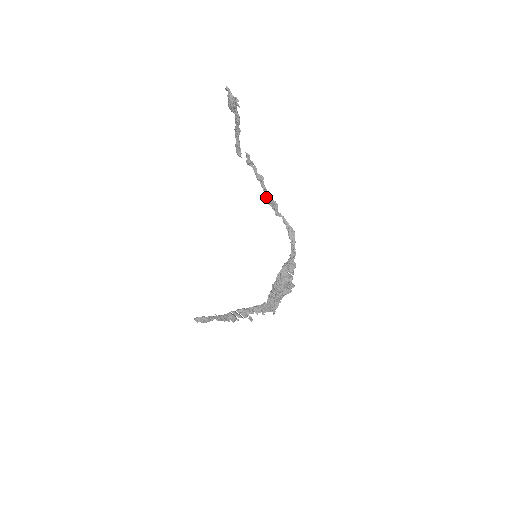
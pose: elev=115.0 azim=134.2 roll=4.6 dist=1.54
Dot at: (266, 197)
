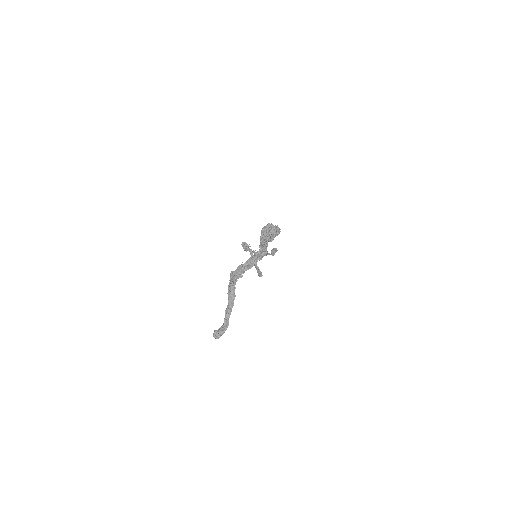
Dot at: (270, 254)
